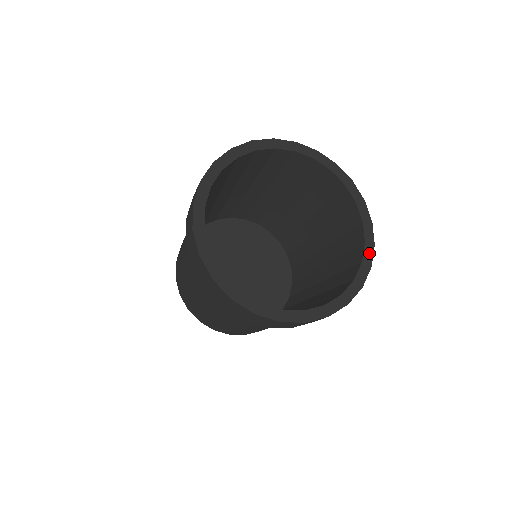
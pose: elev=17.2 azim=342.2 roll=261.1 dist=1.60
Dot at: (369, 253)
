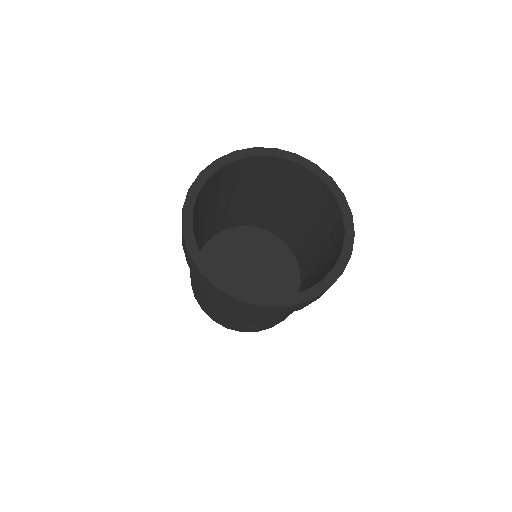
Dot at: (349, 223)
